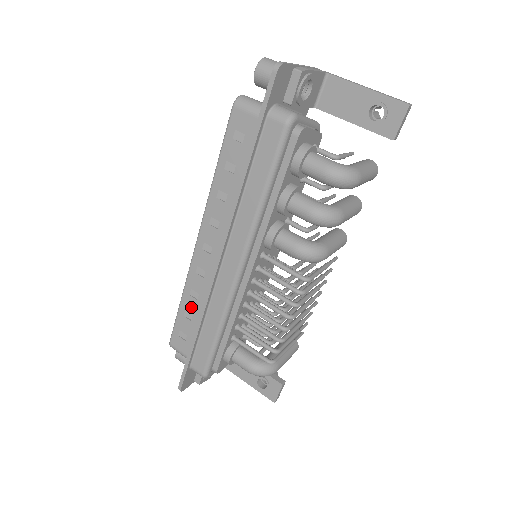
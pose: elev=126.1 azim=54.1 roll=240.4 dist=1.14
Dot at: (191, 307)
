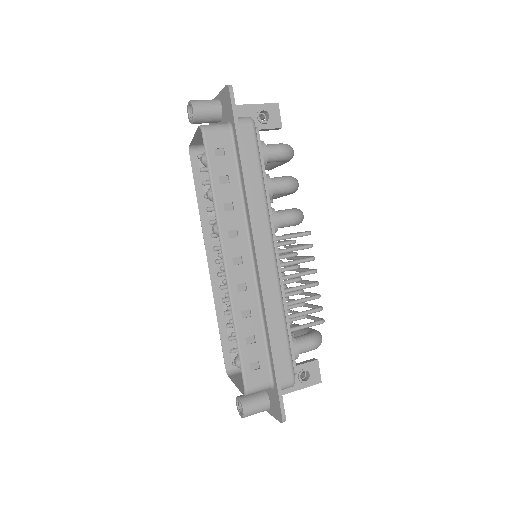
Dot at: (249, 329)
